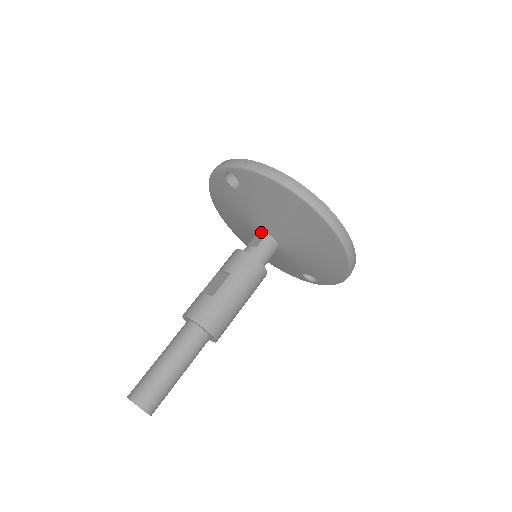
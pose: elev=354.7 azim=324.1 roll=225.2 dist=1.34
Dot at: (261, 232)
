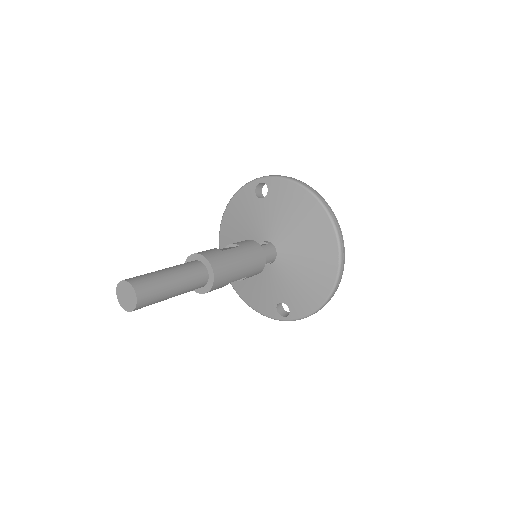
Dot at: (266, 241)
